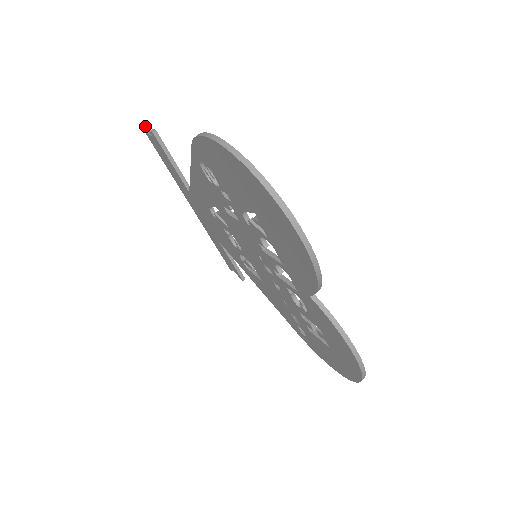
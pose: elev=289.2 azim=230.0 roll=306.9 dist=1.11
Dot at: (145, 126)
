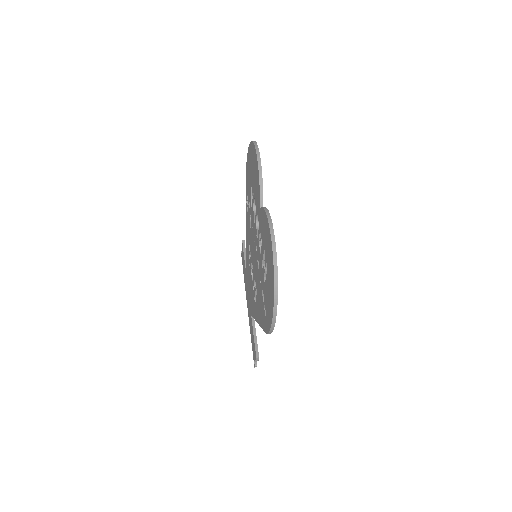
Dot at: occluded
